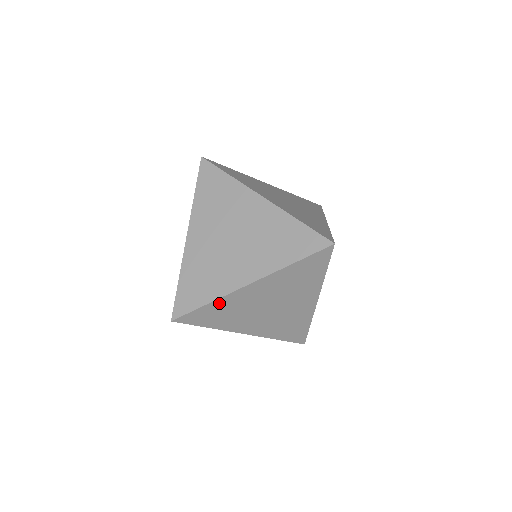
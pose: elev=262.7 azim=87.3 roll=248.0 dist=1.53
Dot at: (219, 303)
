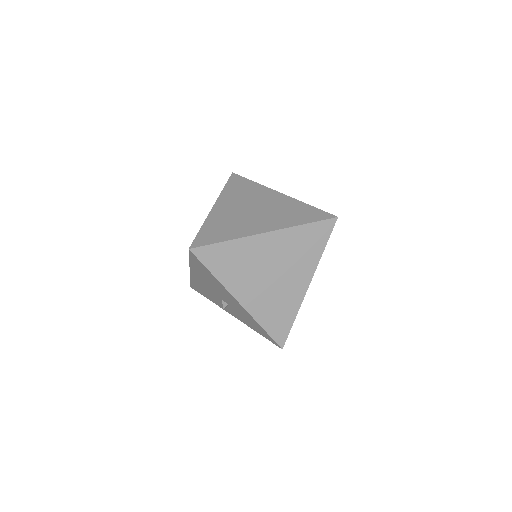
Dot at: occluded
